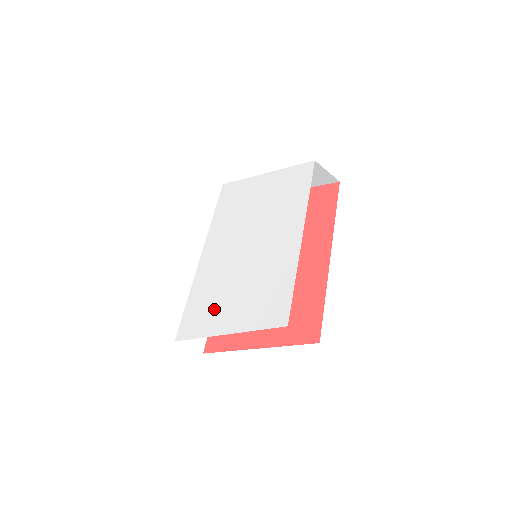
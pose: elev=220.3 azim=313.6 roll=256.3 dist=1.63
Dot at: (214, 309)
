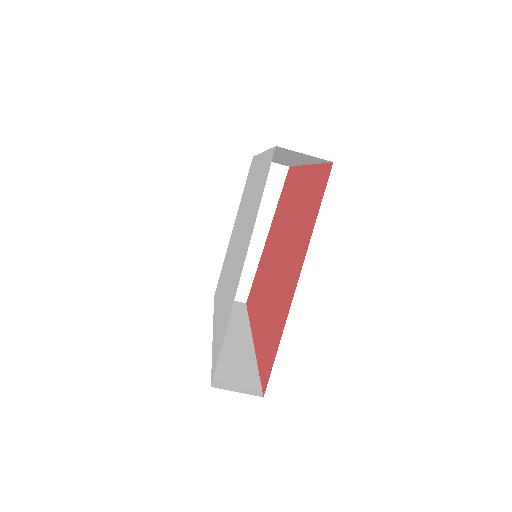
Dot at: (230, 295)
